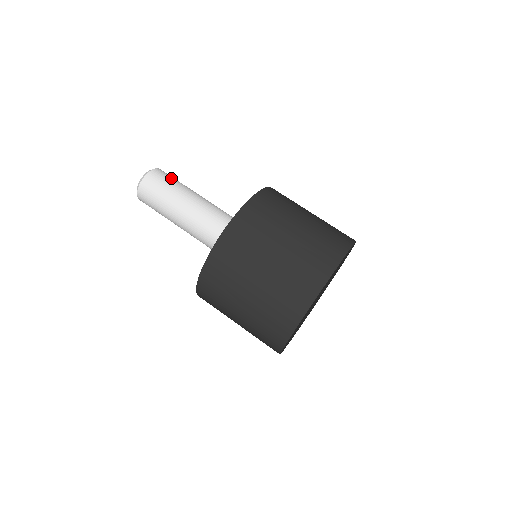
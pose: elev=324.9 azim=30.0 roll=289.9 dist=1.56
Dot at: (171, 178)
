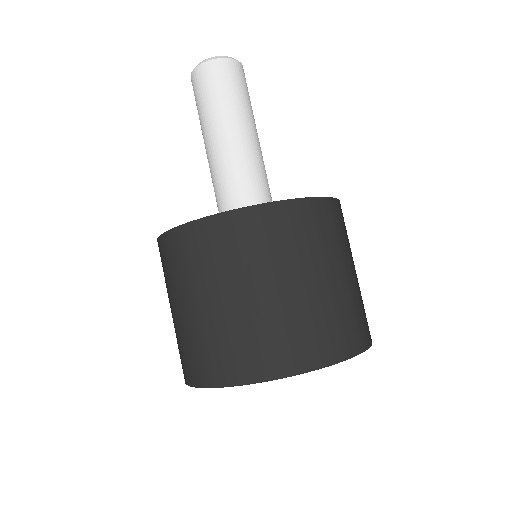
Dot at: (238, 85)
